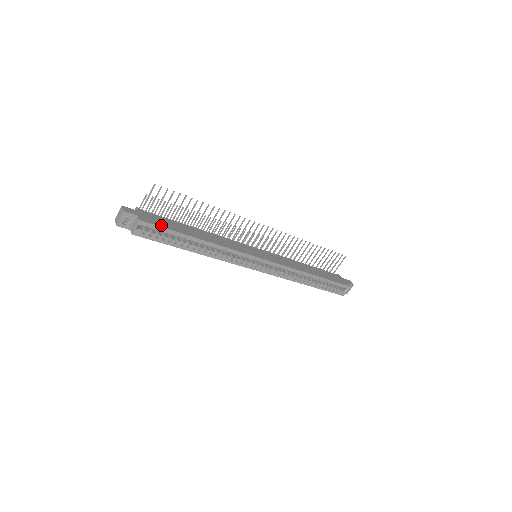
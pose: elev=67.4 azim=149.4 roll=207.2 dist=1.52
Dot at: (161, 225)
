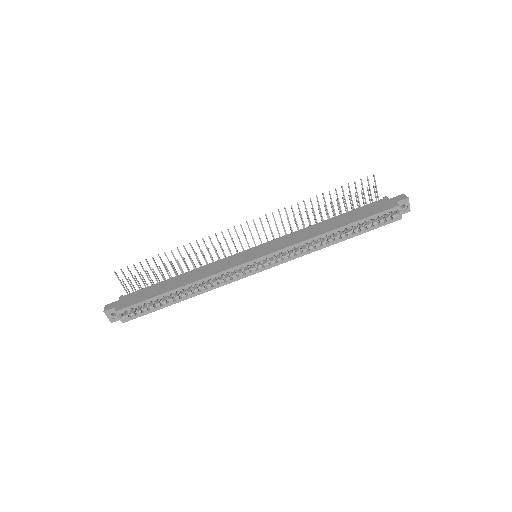
Dot at: (137, 301)
